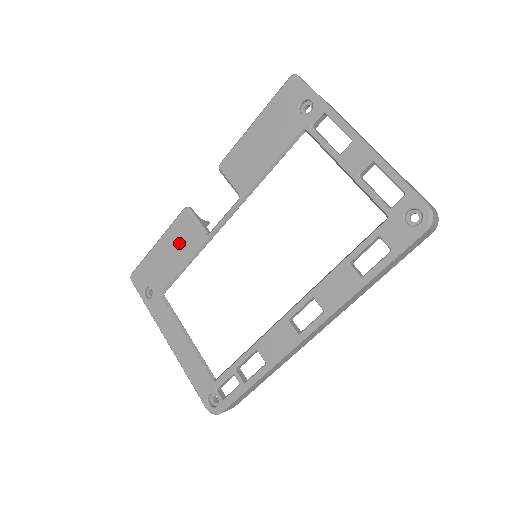
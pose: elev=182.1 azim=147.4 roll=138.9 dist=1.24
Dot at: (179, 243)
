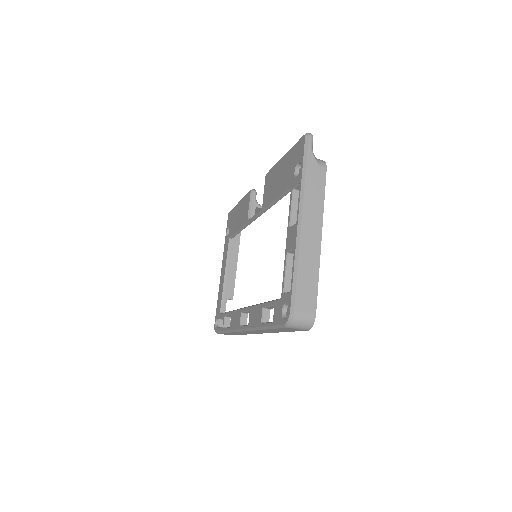
Dot at: (242, 212)
